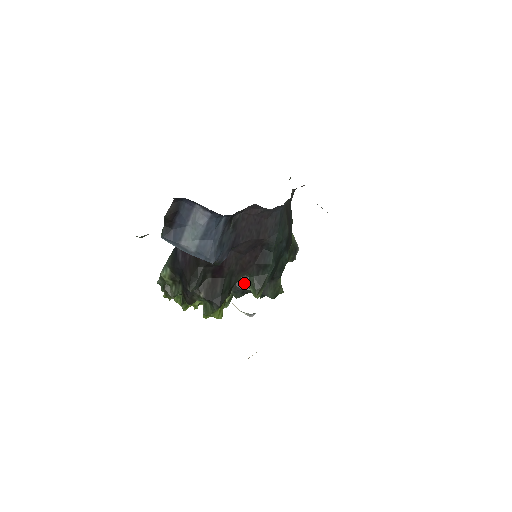
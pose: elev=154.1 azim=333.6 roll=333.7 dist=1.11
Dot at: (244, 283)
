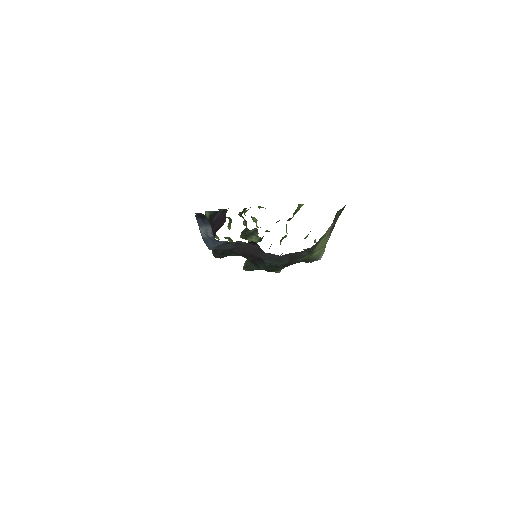
Dot at: occluded
